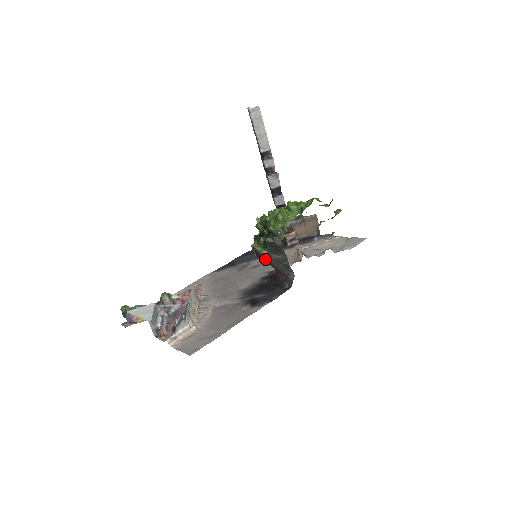
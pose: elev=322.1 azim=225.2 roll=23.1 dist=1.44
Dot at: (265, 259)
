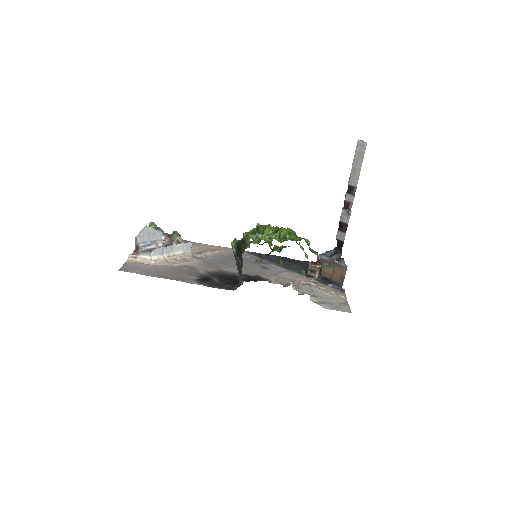
Dot at: occluded
